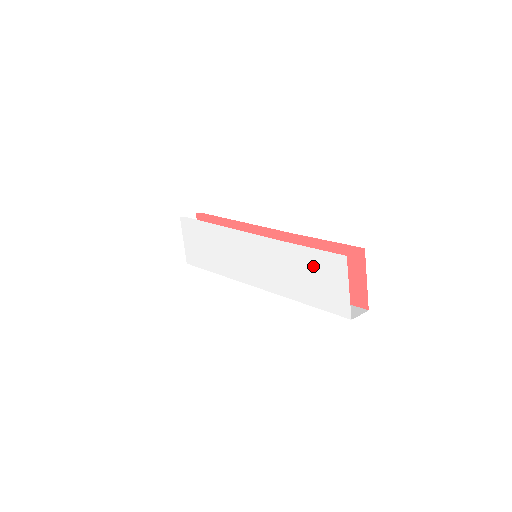
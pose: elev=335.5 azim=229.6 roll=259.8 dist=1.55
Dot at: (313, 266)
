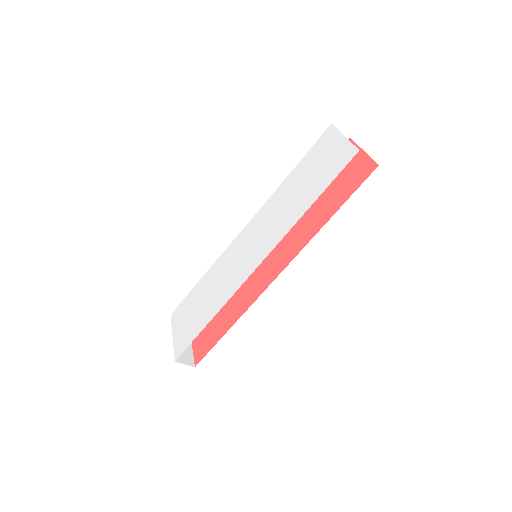
Dot at: (308, 167)
